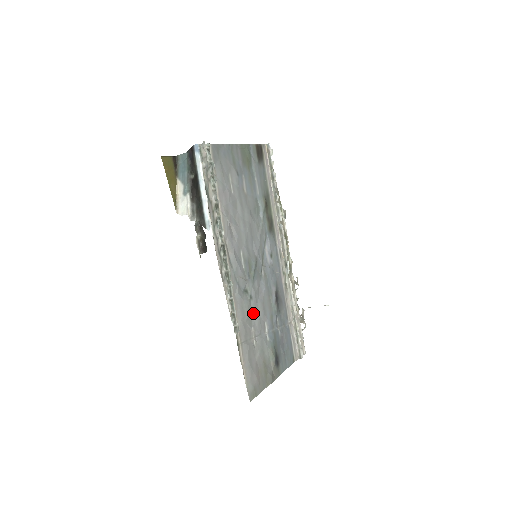
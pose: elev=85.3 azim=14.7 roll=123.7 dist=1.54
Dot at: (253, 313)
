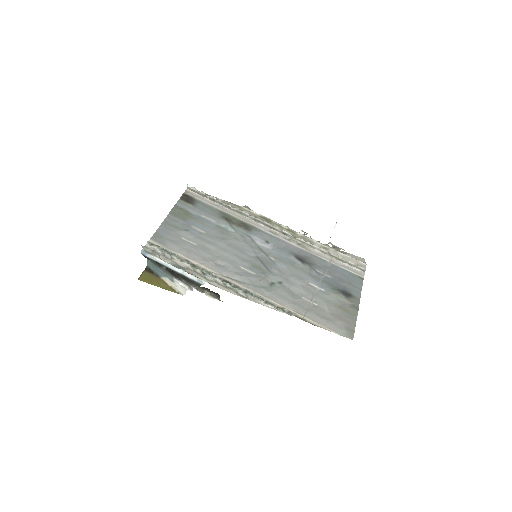
Dot at: (293, 289)
